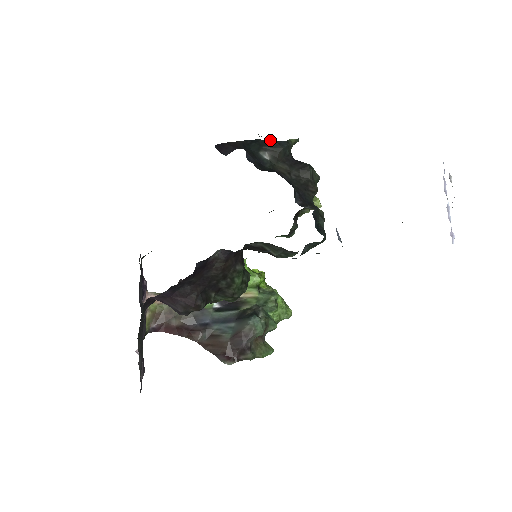
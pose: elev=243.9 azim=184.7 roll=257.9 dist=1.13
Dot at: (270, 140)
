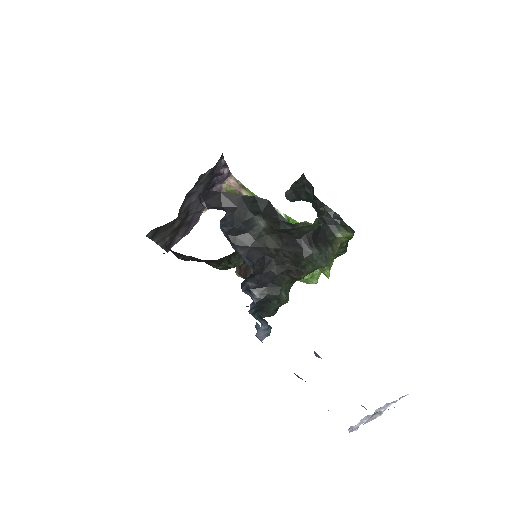
Dot at: occluded
